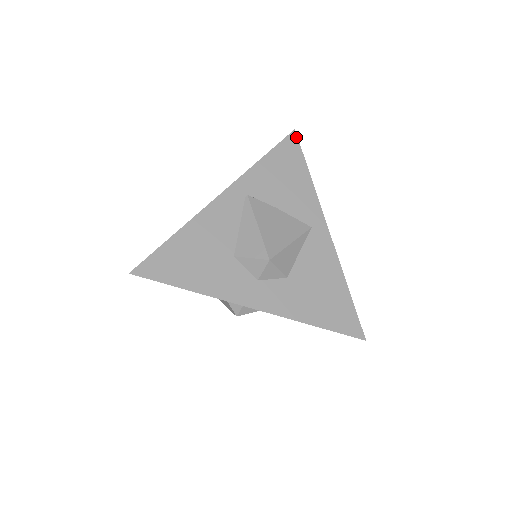
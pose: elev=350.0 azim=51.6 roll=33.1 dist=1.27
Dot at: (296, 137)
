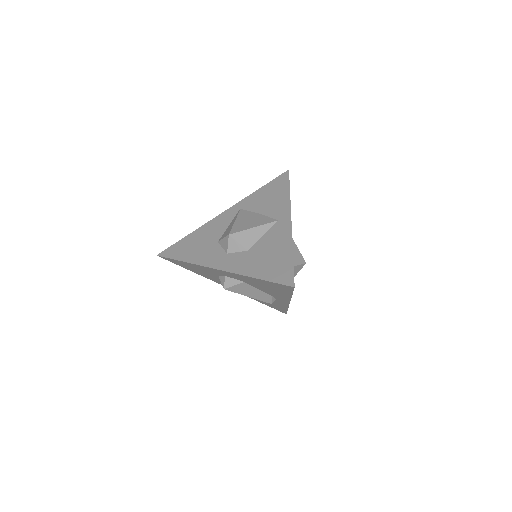
Dot at: (288, 173)
